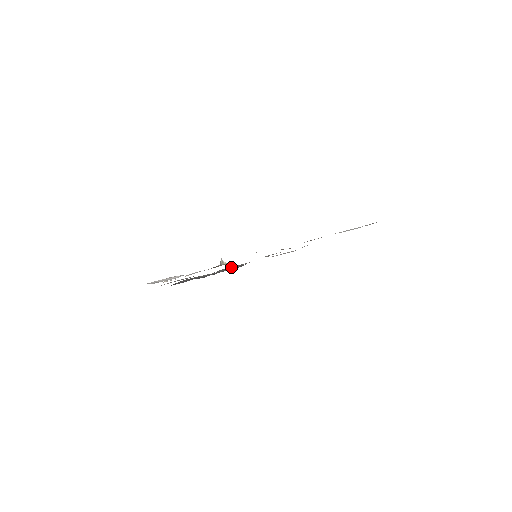
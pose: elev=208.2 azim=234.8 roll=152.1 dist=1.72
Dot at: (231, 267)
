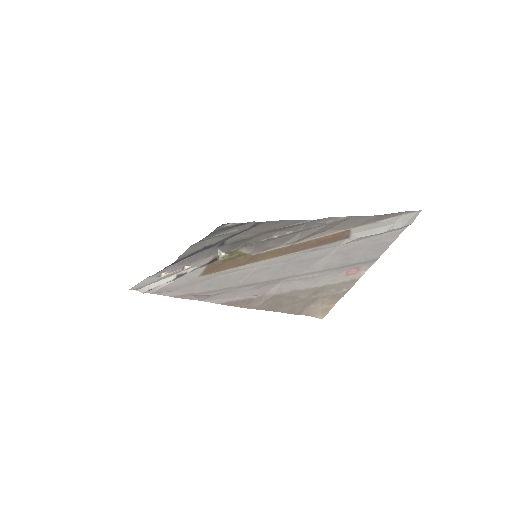
Dot at: (239, 237)
